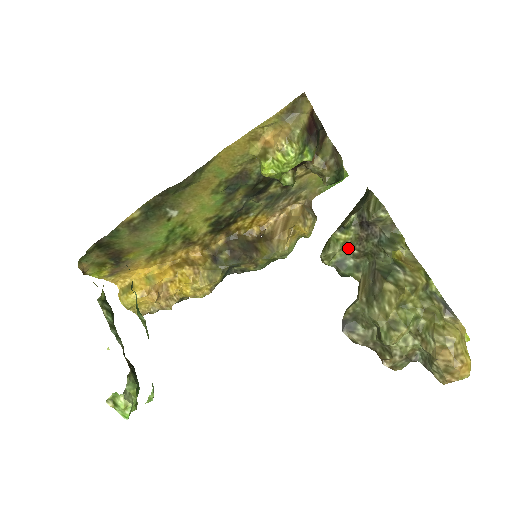
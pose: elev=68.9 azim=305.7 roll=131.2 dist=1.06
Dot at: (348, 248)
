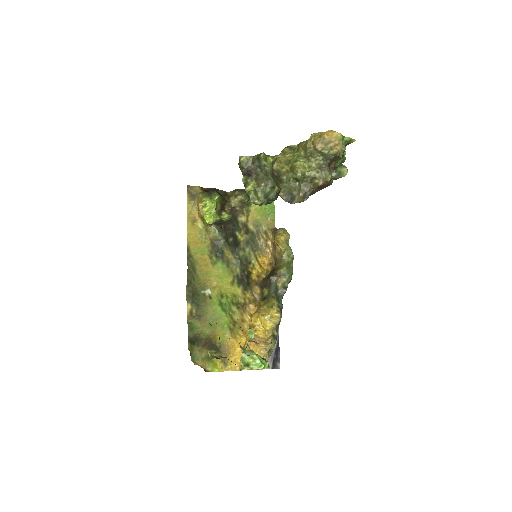
Dot at: (259, 188)
